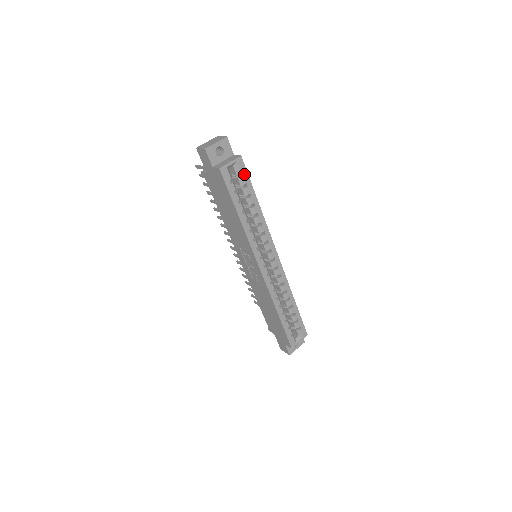
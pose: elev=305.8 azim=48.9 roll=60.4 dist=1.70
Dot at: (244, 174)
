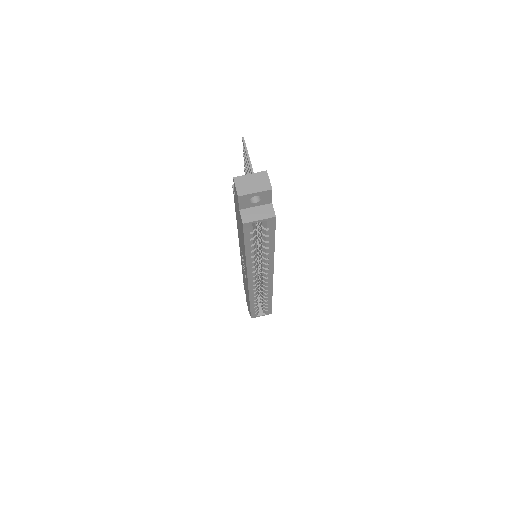
Dot at: (271, 228)
